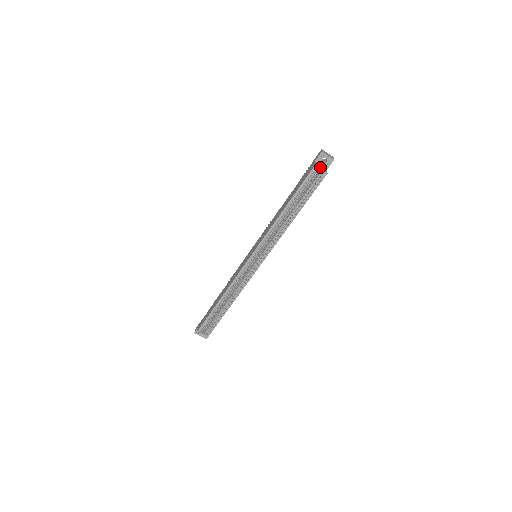
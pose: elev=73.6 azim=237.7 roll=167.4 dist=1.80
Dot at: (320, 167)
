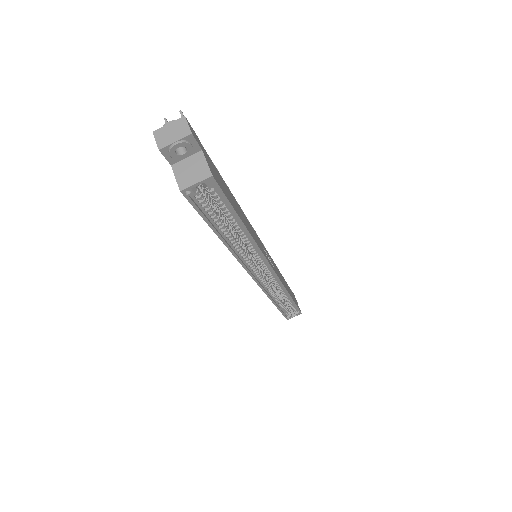
Dot at: (189, 175)
